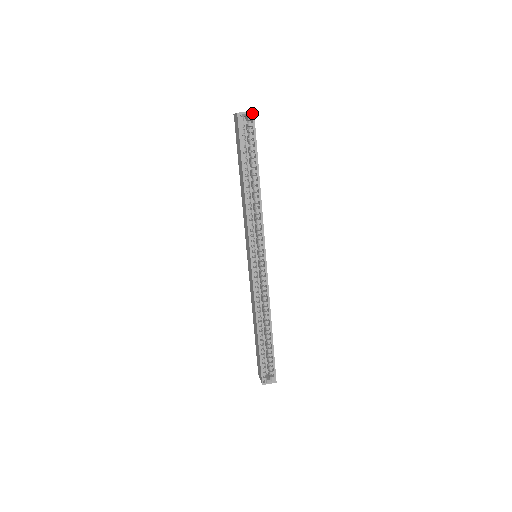
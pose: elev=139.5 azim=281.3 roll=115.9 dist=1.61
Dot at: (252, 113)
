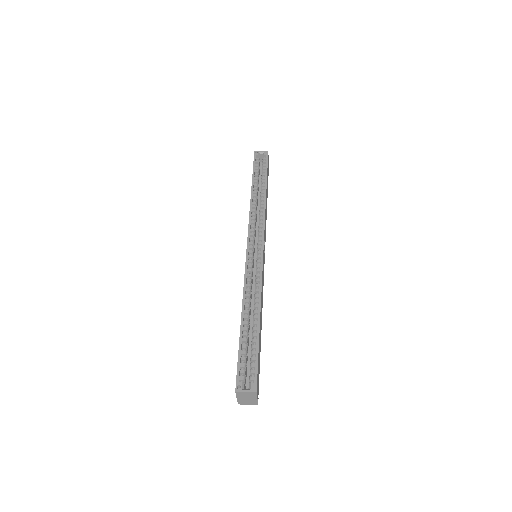
Dot at: (266, 151)
